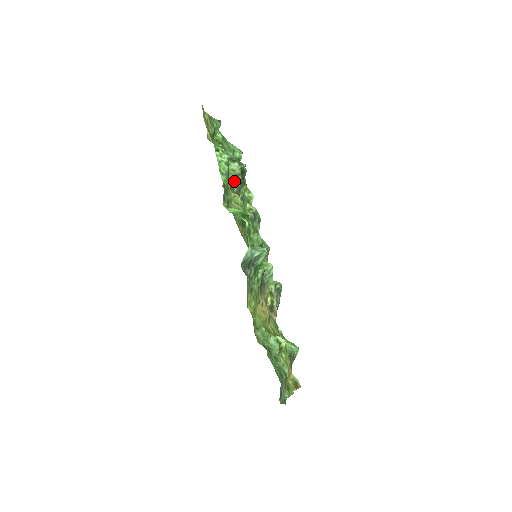
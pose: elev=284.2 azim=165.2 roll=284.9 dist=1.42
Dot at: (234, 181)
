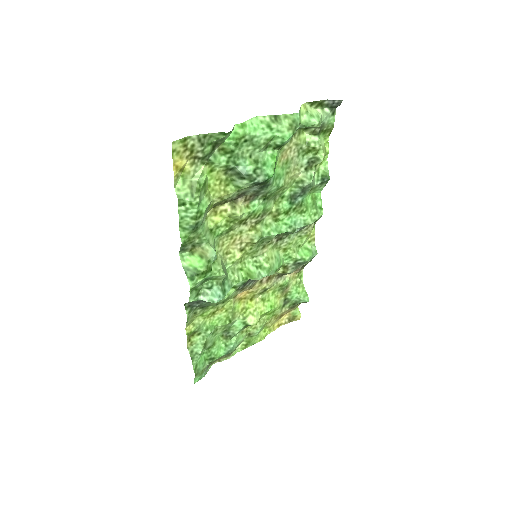
Dot at: (244, 191)
